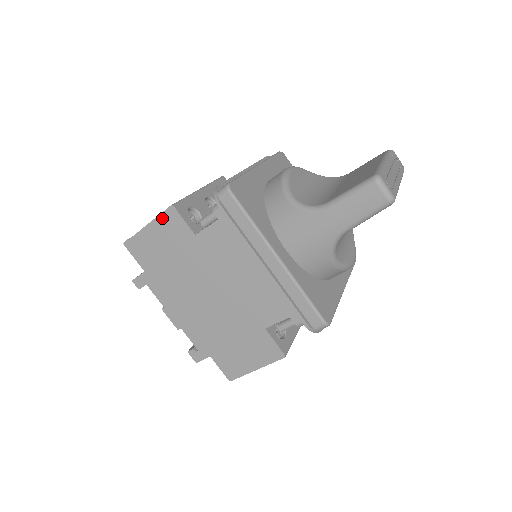
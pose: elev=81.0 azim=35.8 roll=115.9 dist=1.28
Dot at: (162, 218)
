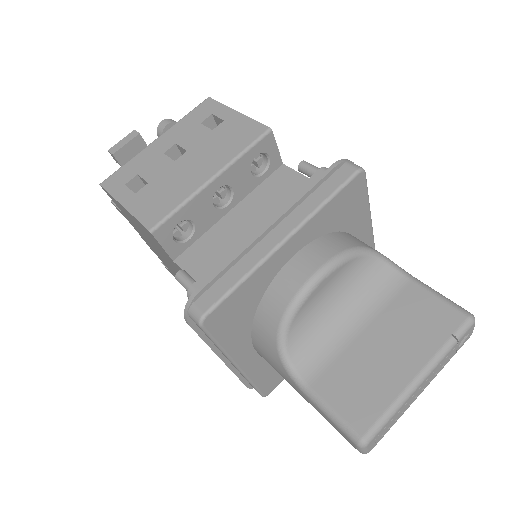
Dot at: (139, 222)
